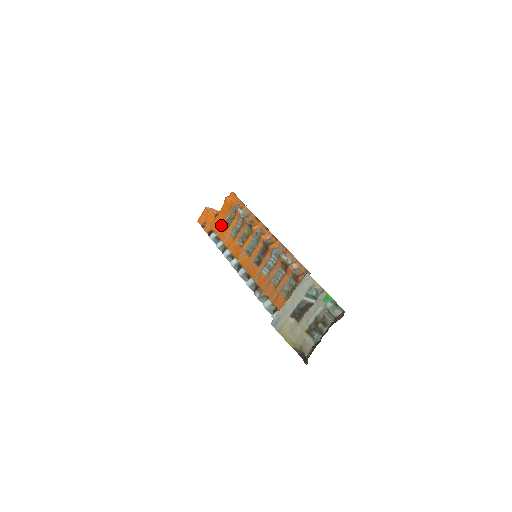
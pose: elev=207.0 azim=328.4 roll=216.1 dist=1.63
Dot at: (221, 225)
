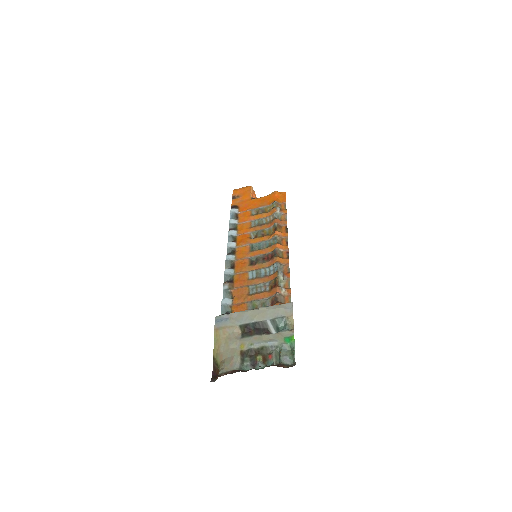
Dot at: (250, 208)
